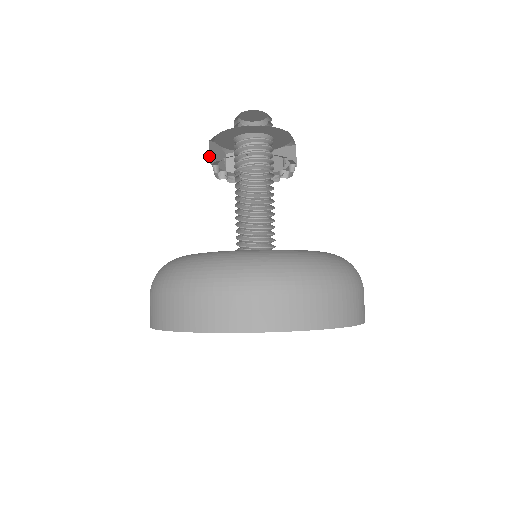
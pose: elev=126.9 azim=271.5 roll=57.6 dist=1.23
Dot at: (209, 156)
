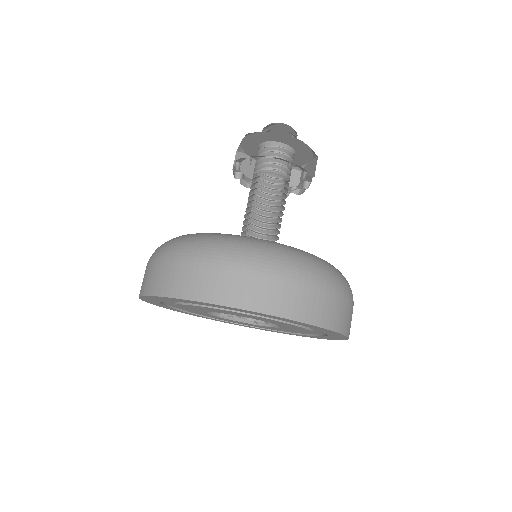
Dot at: (234, 164)
